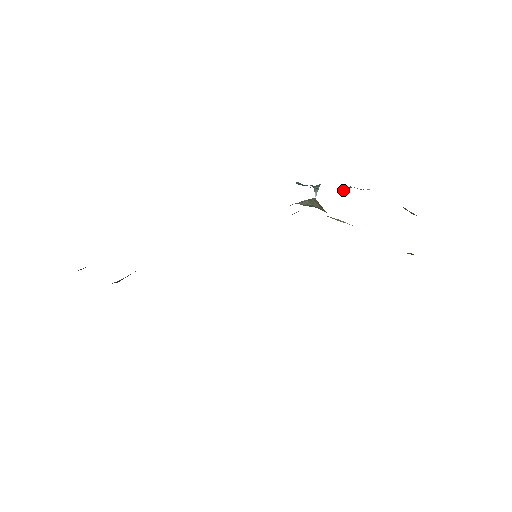
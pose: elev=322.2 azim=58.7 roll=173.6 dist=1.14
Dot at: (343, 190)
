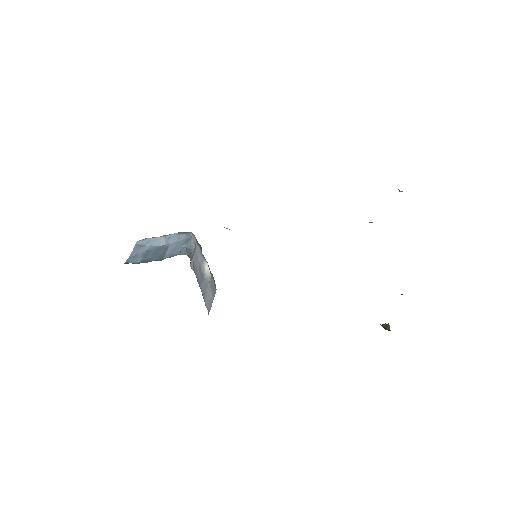
Dot at: occluded
